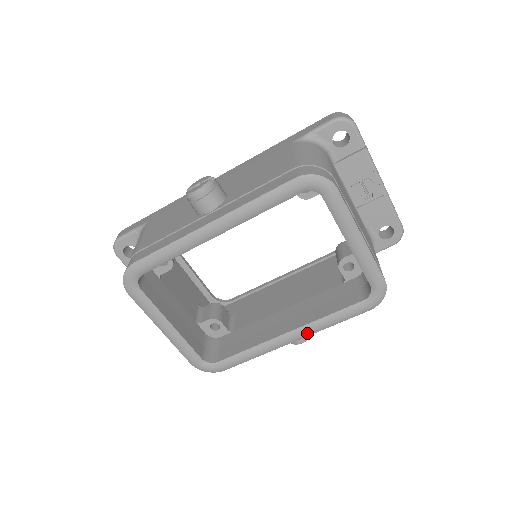
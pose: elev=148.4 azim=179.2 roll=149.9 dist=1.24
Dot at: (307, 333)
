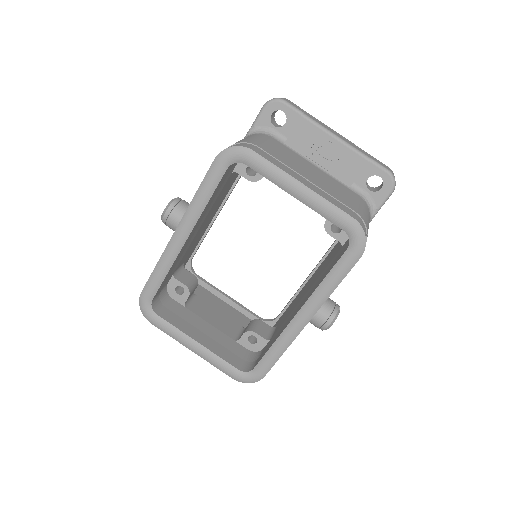
Dot at: (314, 307)
